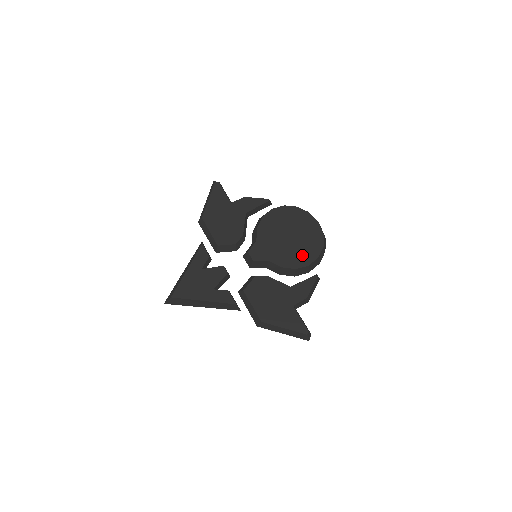
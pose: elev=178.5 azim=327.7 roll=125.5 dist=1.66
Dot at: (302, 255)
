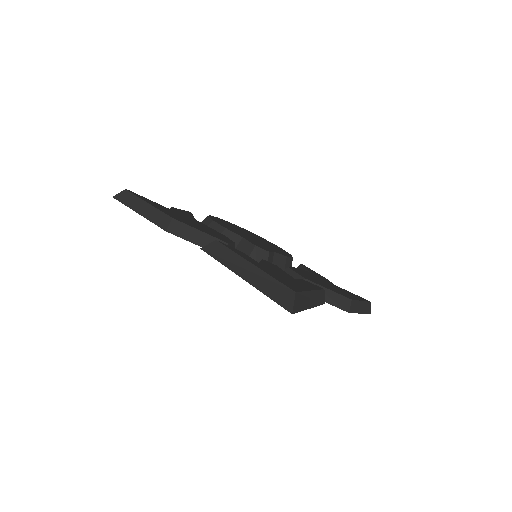
Dot at: (277, 248)
